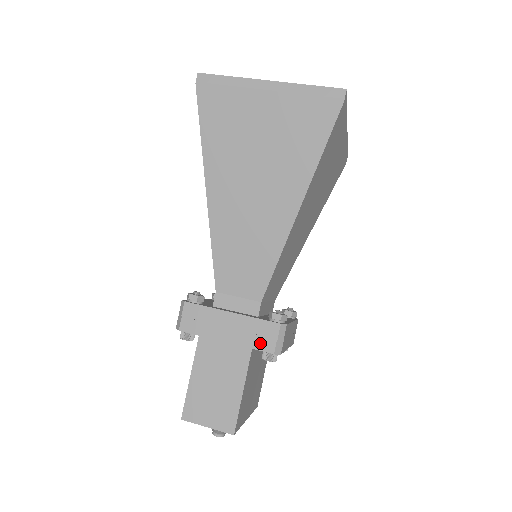
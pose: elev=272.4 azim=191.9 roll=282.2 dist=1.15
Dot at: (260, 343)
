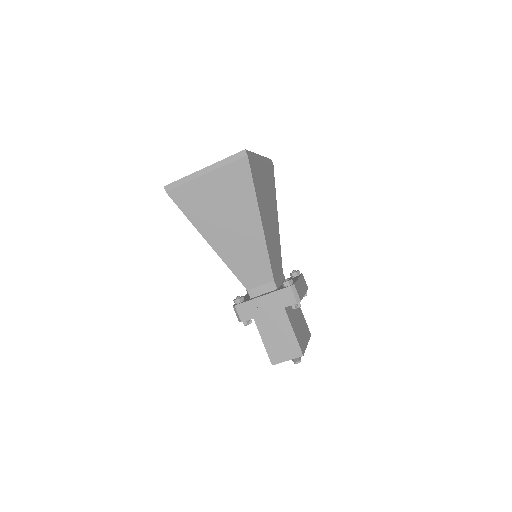
Dot at: (286, 302)
